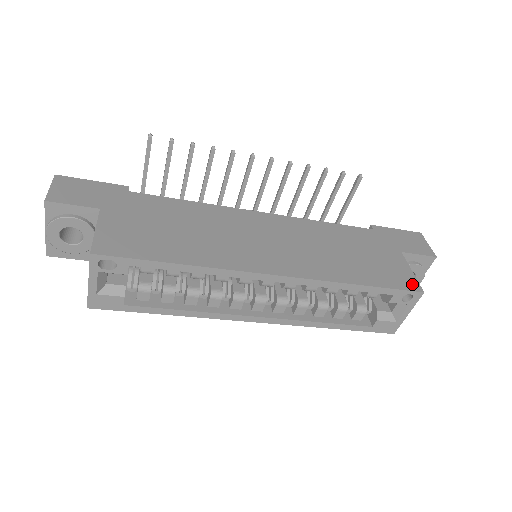
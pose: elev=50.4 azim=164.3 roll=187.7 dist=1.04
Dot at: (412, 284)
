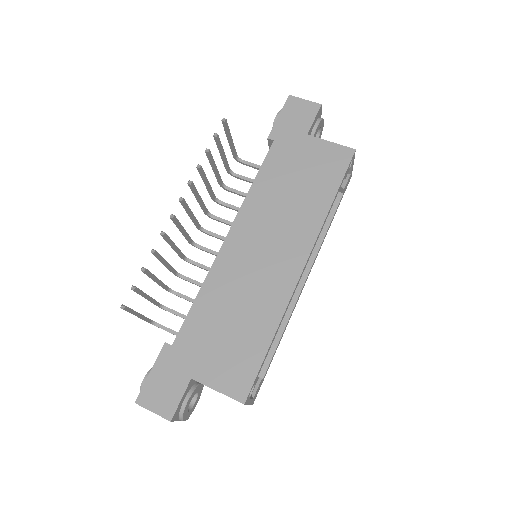
Dot at: (345, 154)
